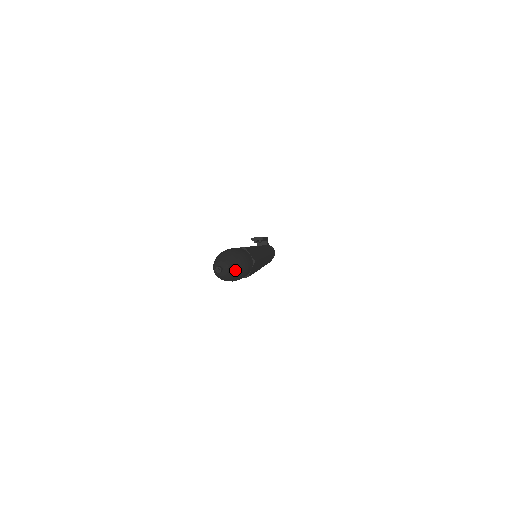
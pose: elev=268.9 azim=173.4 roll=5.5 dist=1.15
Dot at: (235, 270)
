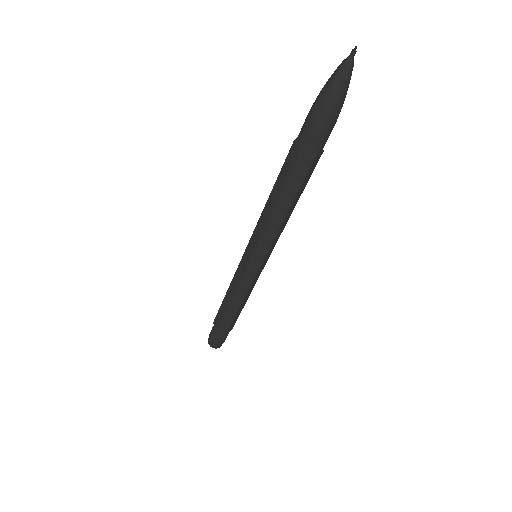
Dot at: (349, 83)
